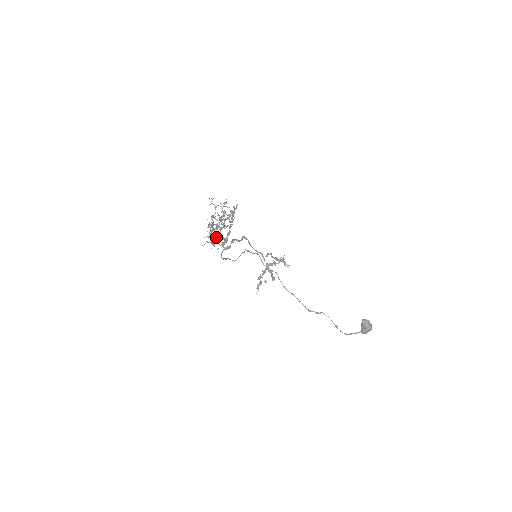
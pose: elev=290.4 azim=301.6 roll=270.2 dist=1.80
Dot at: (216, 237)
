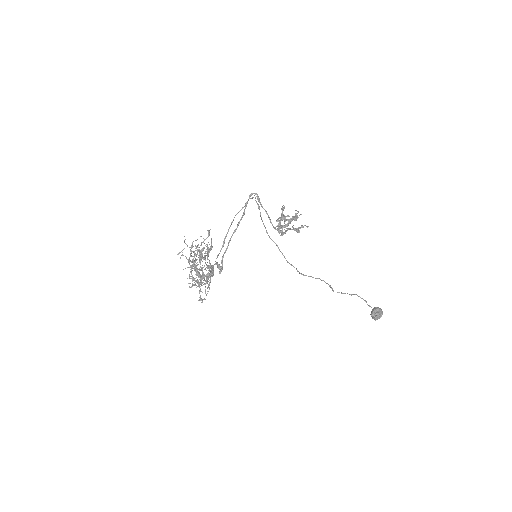
Dot at: (204, 253)
